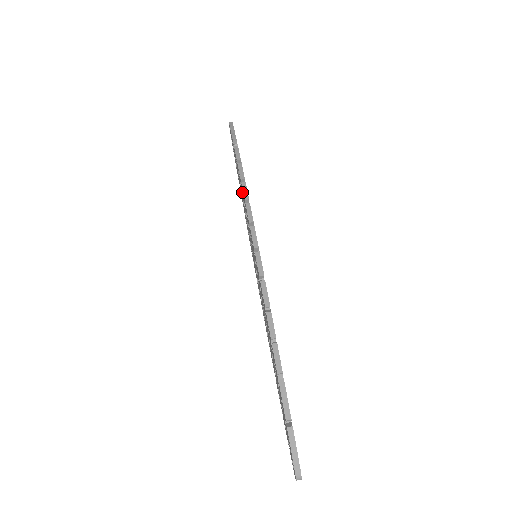
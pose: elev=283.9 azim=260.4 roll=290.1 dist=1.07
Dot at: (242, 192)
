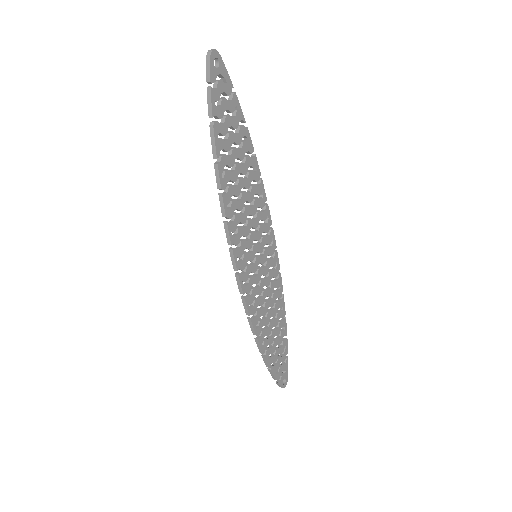
Dot at: (274, 297)
